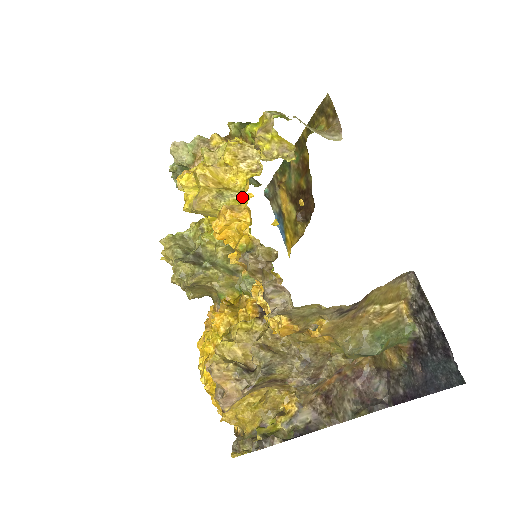
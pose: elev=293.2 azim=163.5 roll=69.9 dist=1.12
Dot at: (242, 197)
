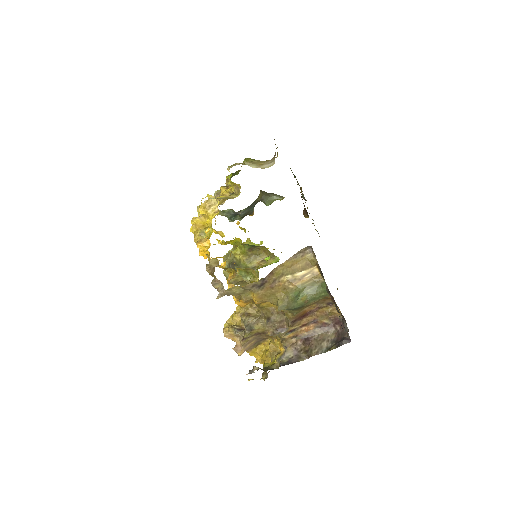
Dot at: (205, 232)
